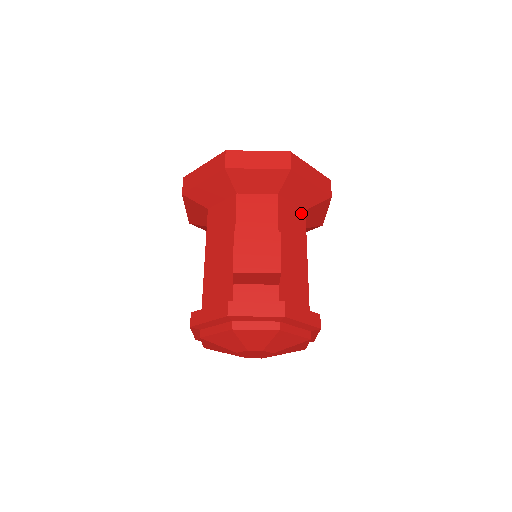
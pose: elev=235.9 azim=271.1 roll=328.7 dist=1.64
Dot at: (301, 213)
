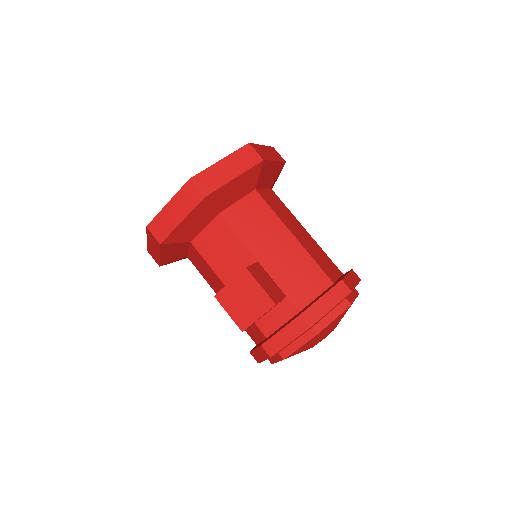
Dot at: (253, 198)
